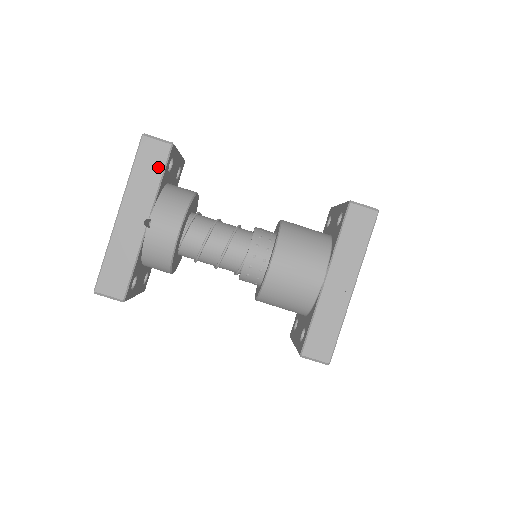
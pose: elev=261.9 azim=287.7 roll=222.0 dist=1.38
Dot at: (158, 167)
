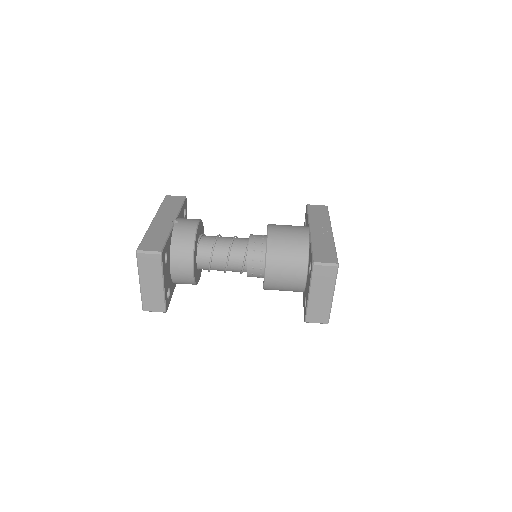
Dot at: (178, 203)
